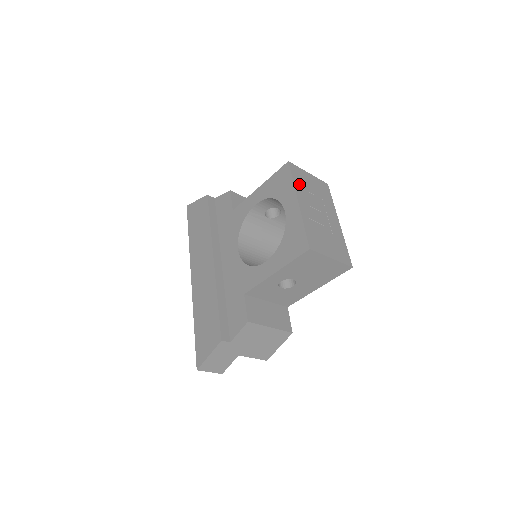
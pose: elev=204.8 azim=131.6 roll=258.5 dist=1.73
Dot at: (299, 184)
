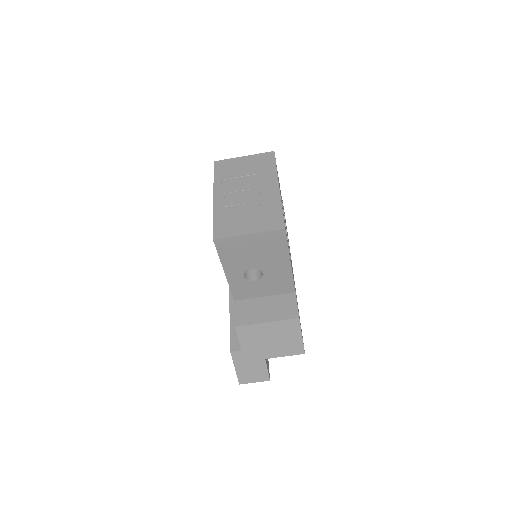
Dot at: (222, 177)
